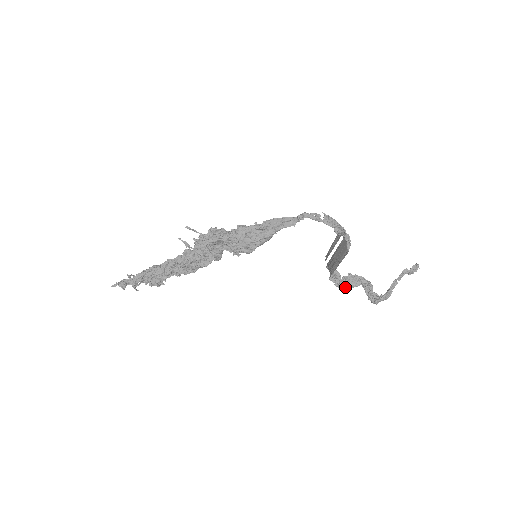
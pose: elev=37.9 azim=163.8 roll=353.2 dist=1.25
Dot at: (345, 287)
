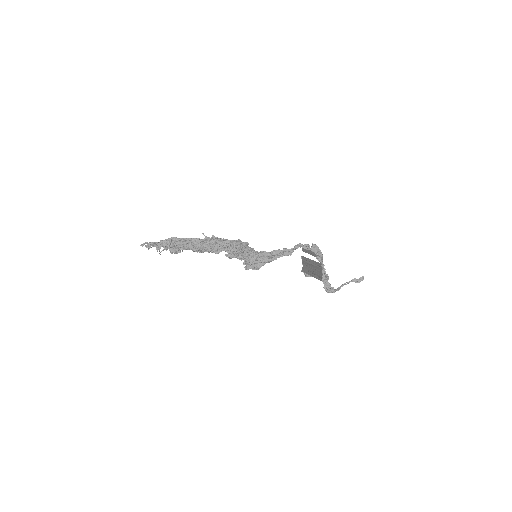
Dot at: occluded
